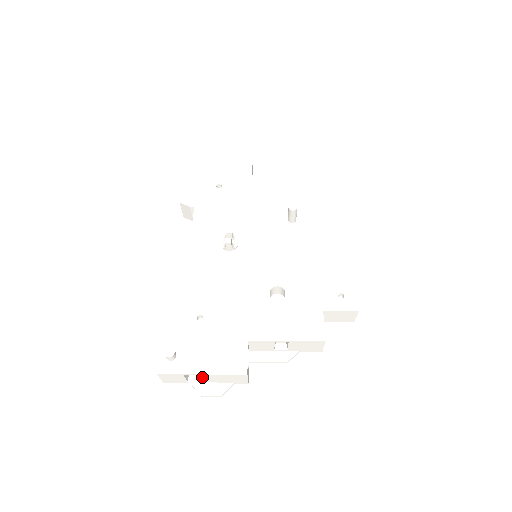
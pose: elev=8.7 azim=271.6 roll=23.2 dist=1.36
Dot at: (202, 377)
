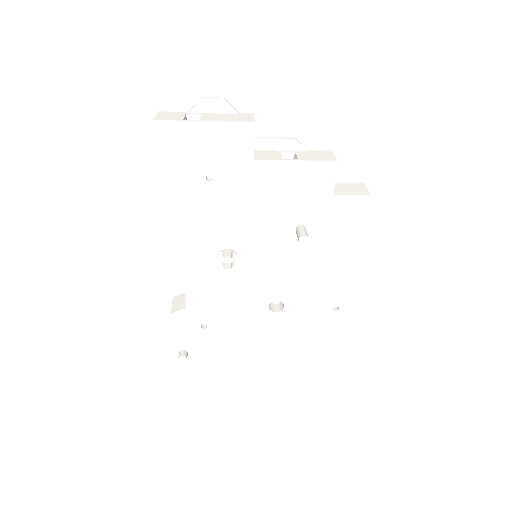
Dot at: occluded
